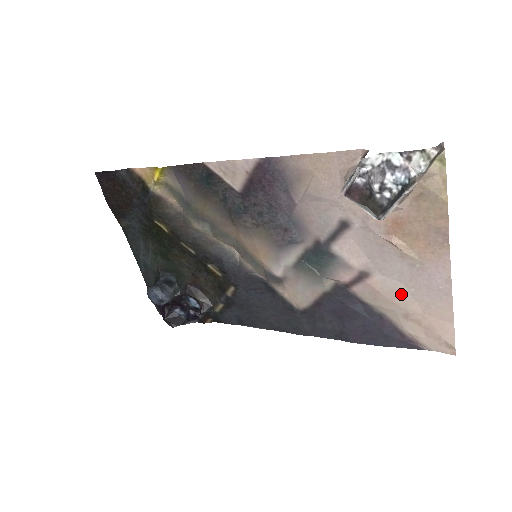
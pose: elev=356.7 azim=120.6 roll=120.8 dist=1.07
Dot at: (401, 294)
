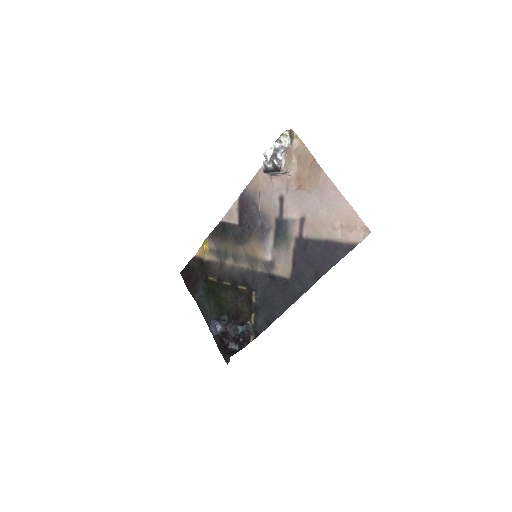
Dot at: (323, 215)
